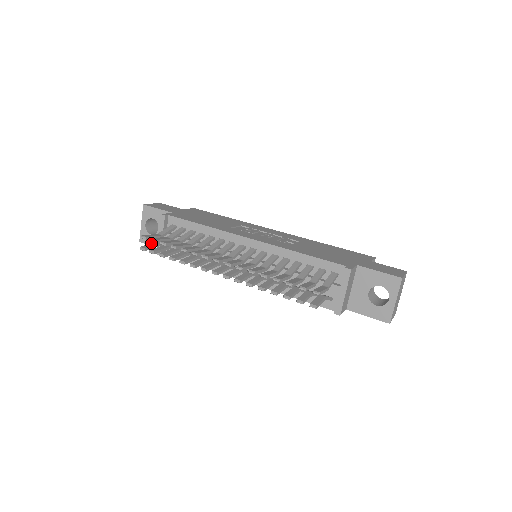
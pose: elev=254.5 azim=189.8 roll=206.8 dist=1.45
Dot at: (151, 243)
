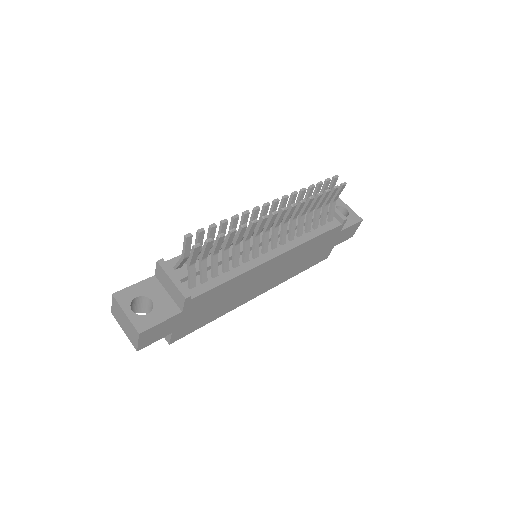
Dot at: (189, 257)
